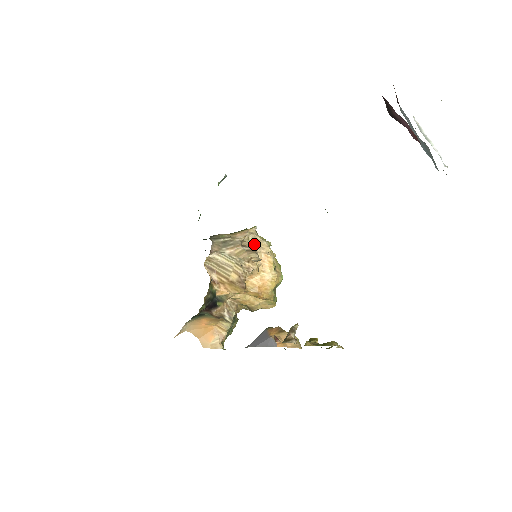
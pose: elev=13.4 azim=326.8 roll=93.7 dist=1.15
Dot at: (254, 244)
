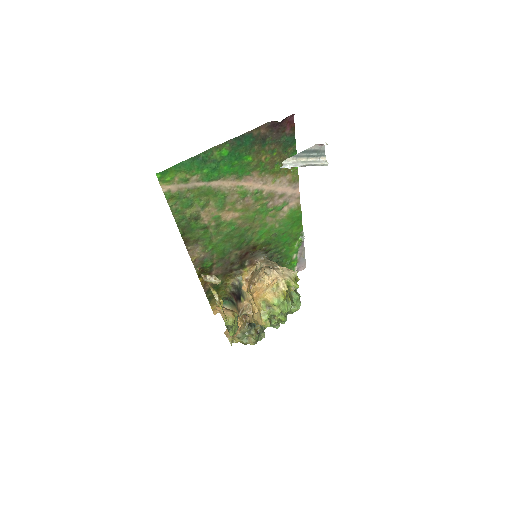
Dot at: (281, 273)
